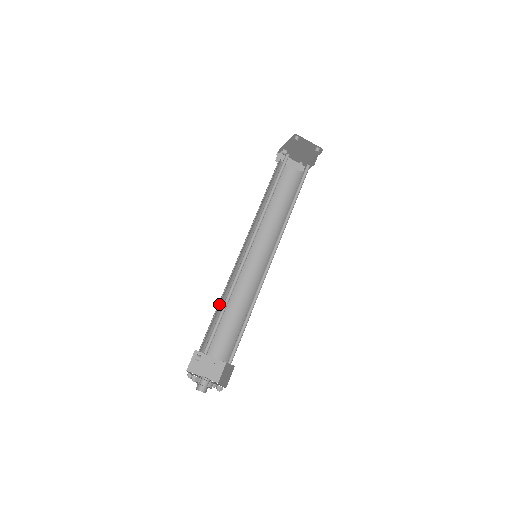
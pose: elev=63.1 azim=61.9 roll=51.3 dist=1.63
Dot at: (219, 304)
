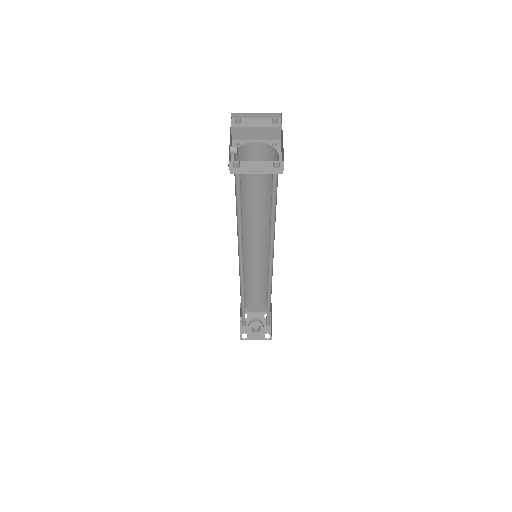
Dot at: occluded
